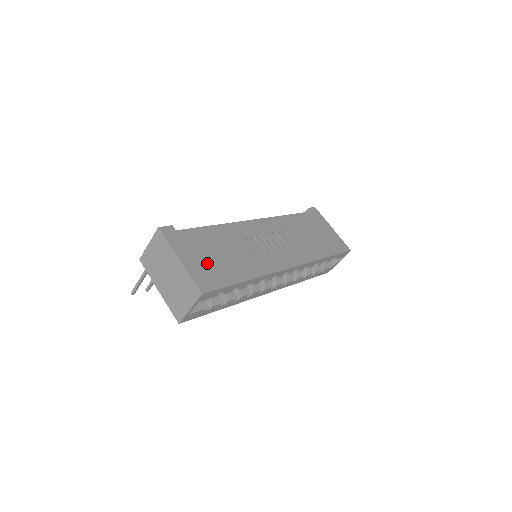
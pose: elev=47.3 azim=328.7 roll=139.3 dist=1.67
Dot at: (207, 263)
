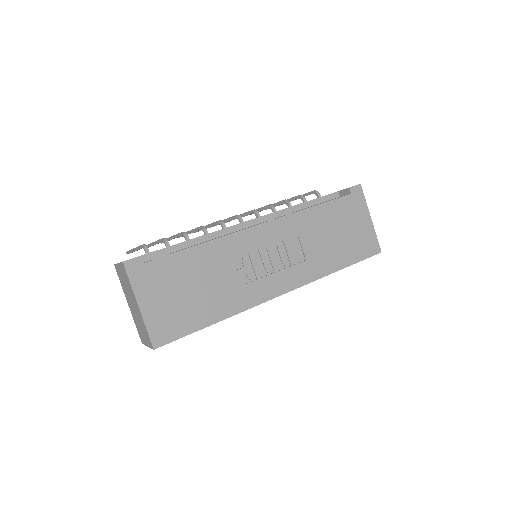
Dot at: (172, 306)
